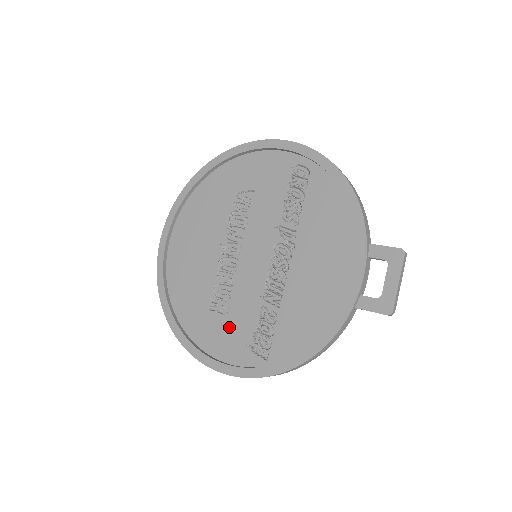
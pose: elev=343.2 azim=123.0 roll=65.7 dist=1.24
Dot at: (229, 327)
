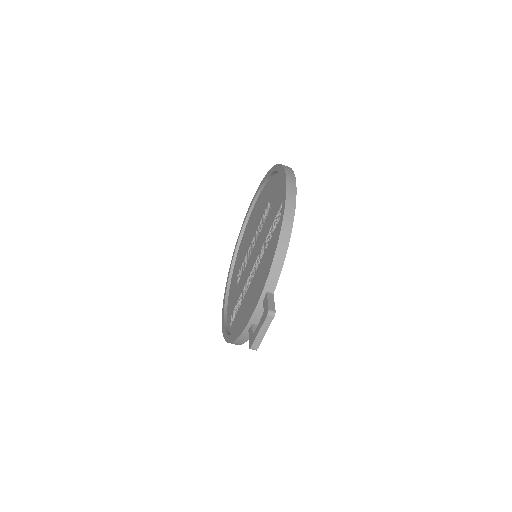
Dot at: (235, 293)
